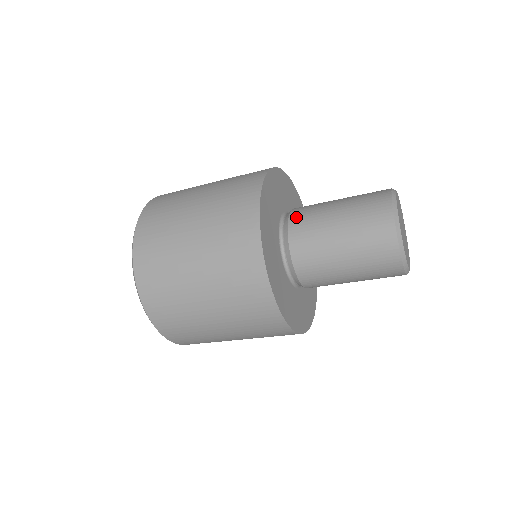
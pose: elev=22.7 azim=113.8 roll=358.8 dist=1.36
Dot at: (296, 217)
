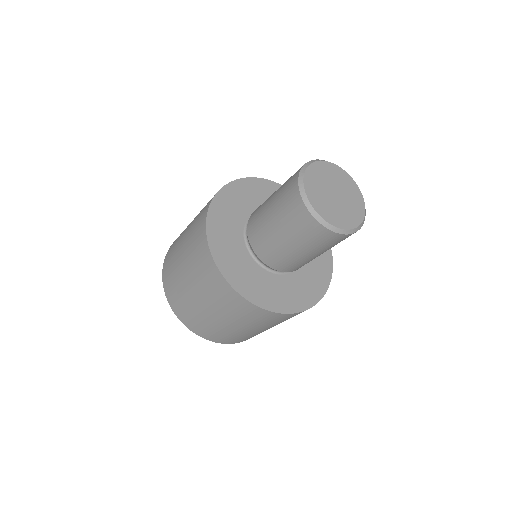
Dot at: (252, 238)
